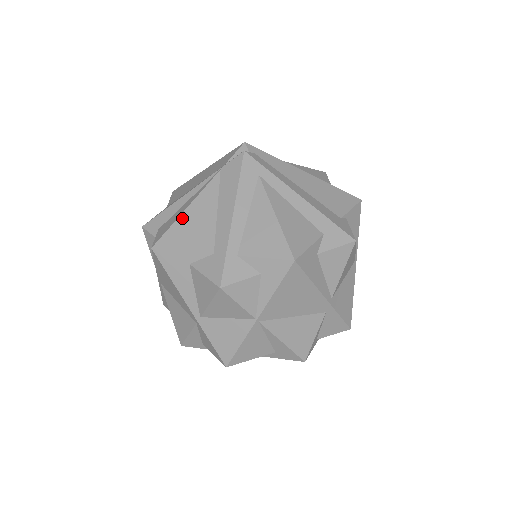
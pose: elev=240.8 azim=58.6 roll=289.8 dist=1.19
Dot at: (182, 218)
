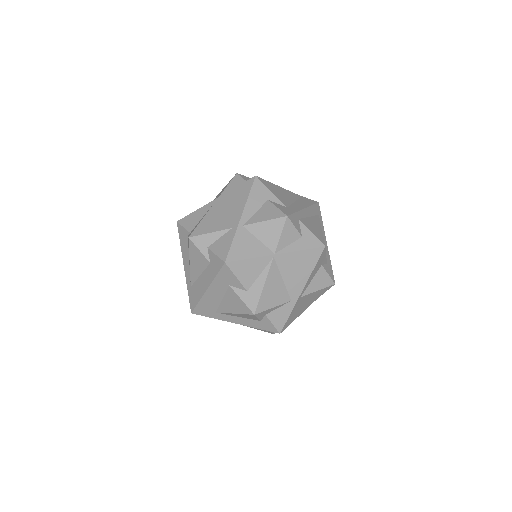
Dot at: (276, 186)
